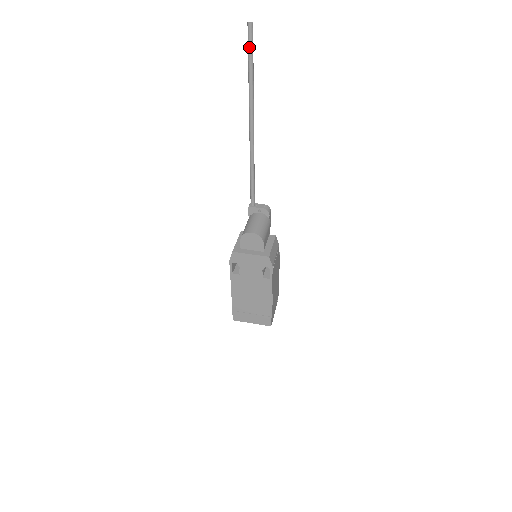
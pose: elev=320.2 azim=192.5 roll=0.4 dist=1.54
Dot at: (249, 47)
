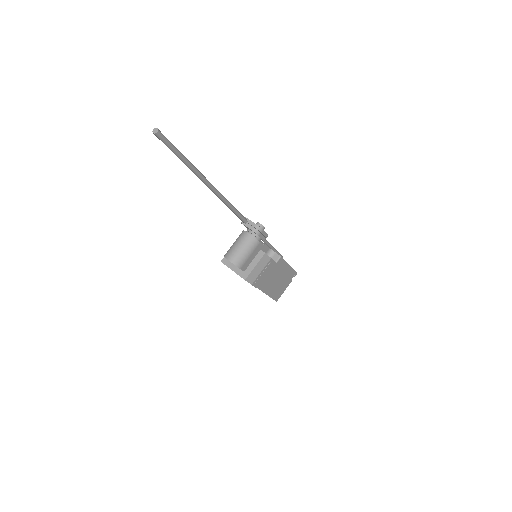
Dot at: occluded
